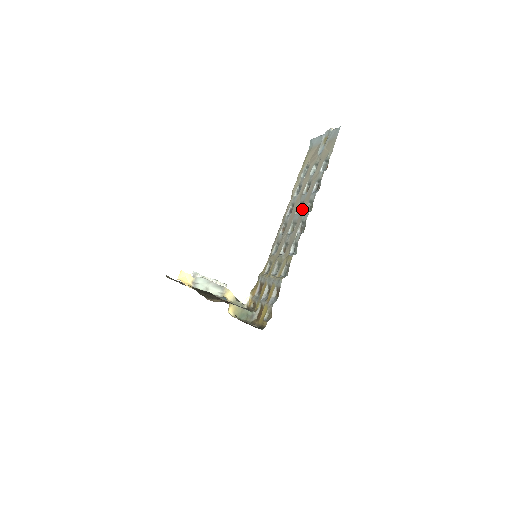
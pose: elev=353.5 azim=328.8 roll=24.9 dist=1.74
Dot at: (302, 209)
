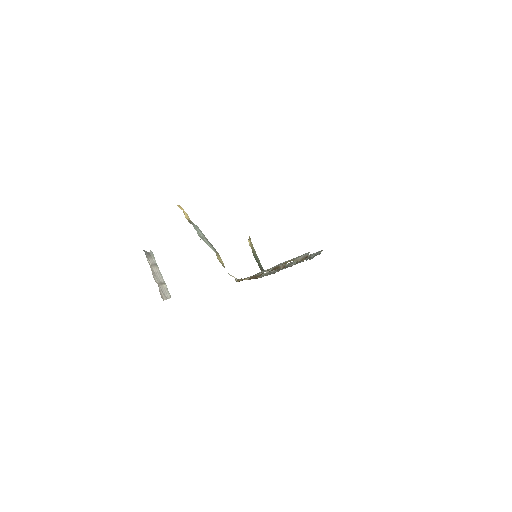
Dot at: occluded
